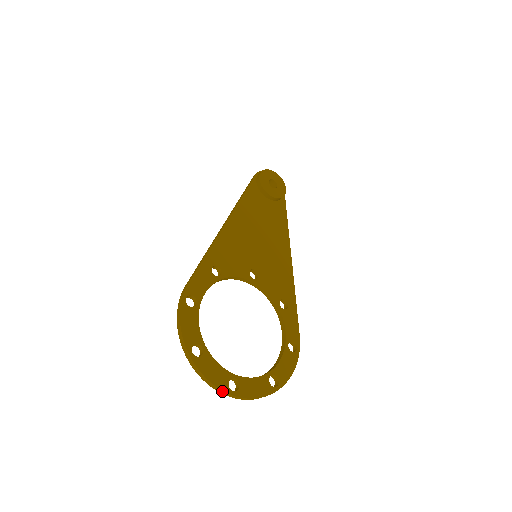
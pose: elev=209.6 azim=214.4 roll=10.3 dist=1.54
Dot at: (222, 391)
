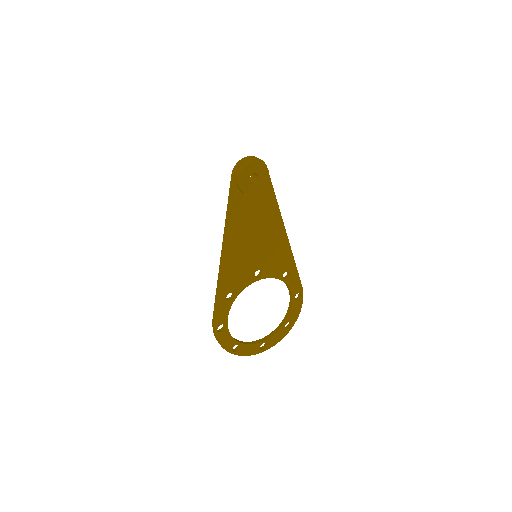
Dot at: (257, 353)
